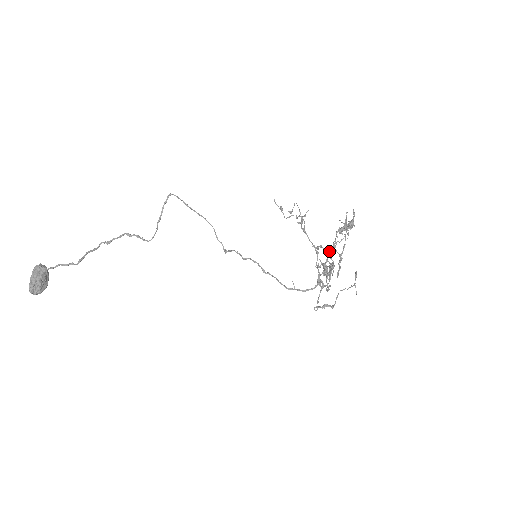
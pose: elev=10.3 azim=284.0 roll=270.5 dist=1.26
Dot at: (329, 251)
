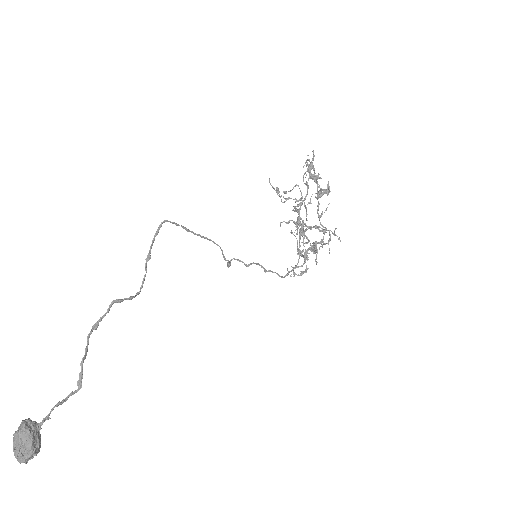
Dot at: (325, 232)
